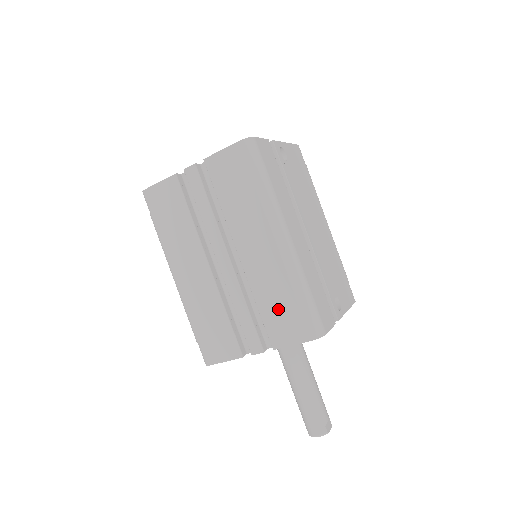
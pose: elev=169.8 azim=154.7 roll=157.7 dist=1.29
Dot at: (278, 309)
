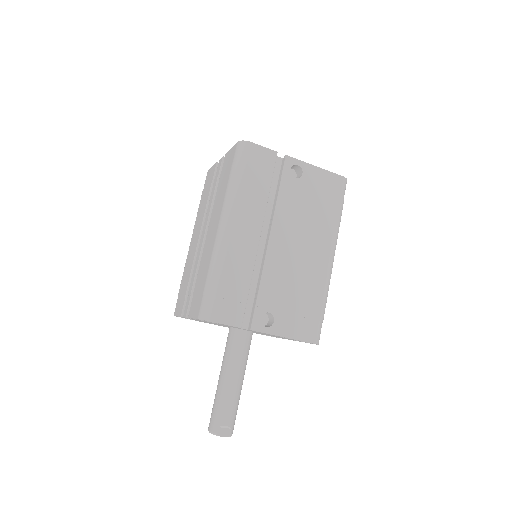
Dot at: (200, 284)
